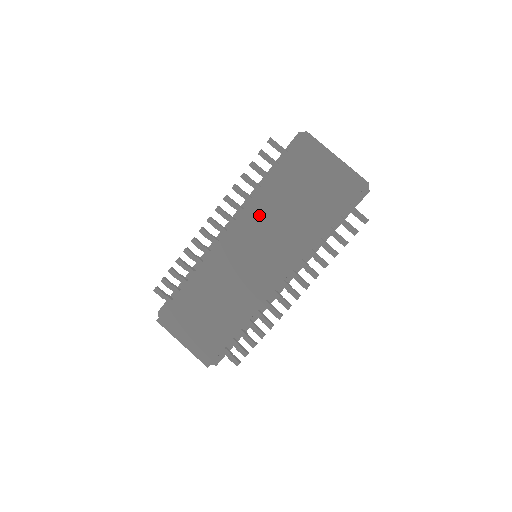
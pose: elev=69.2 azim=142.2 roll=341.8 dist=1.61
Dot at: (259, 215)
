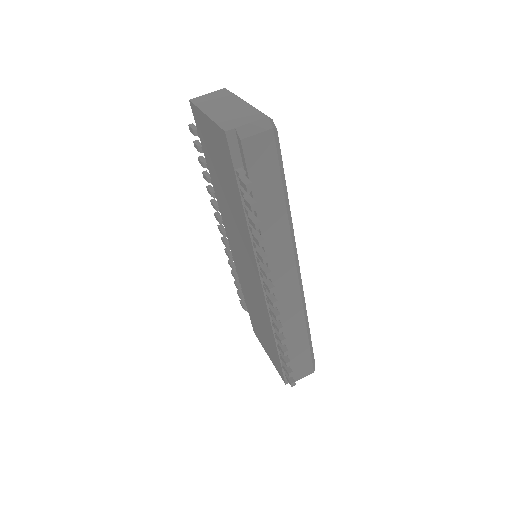
Dot at: (224, 212)
